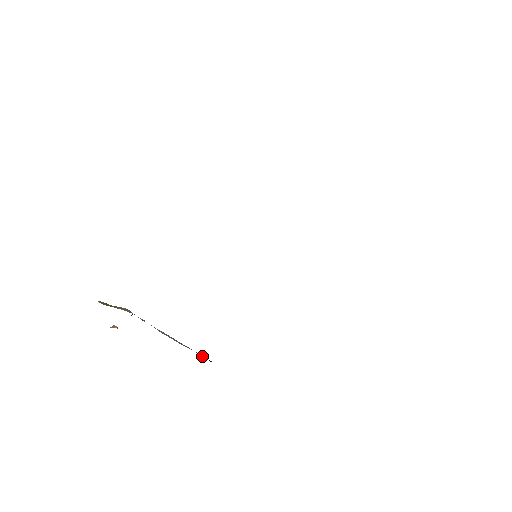
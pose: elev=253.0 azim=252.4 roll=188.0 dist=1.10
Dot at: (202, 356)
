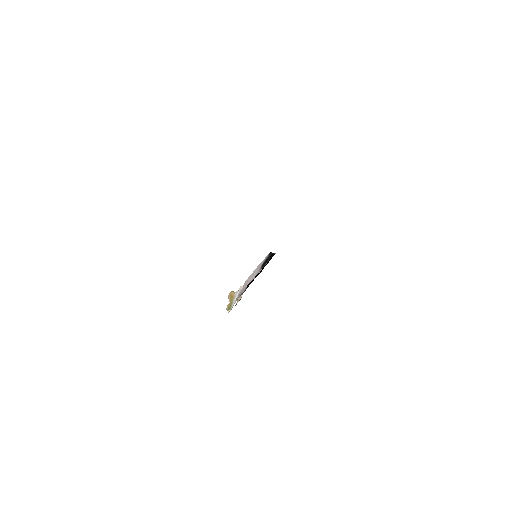
Dot at: (267, 258)
